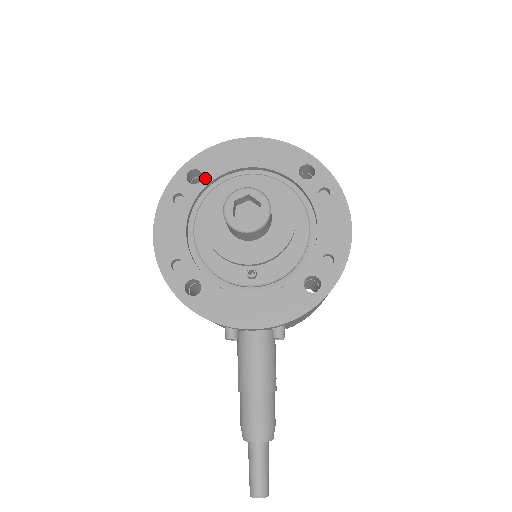
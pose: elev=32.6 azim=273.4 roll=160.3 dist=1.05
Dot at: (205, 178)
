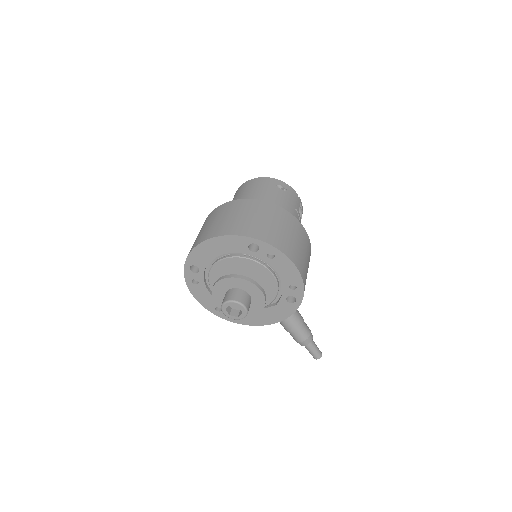
Dot at: (201, 268)
